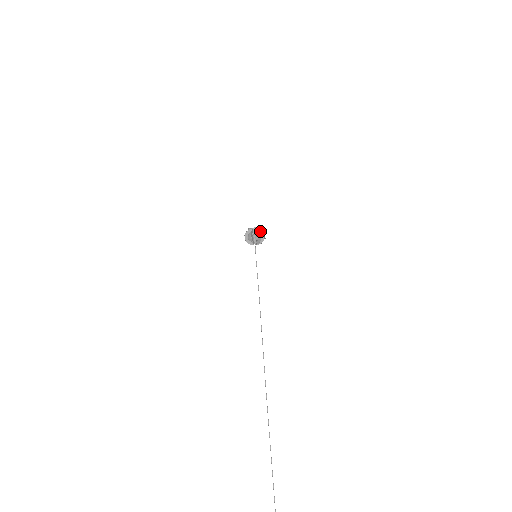
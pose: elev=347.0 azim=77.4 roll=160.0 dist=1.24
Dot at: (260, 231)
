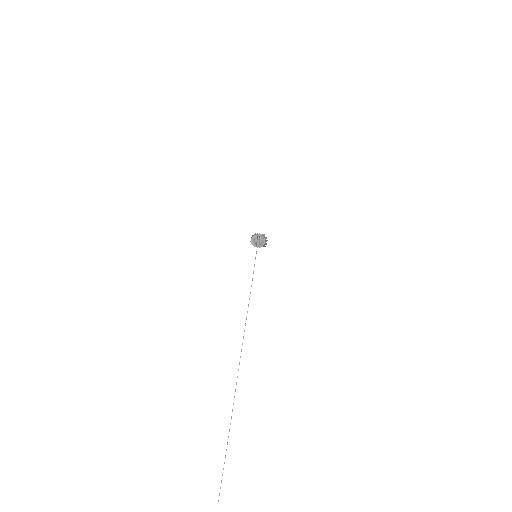
Dot at: occluded
